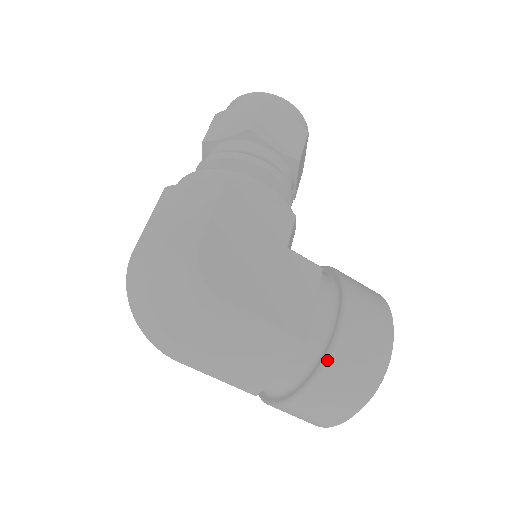
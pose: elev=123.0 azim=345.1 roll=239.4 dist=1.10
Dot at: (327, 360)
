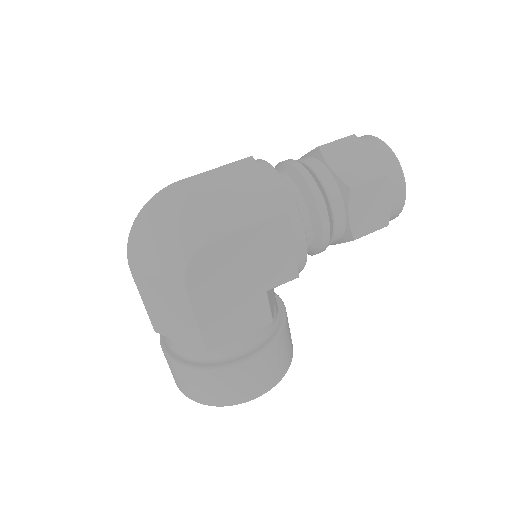
Dot at: (207, 370)
